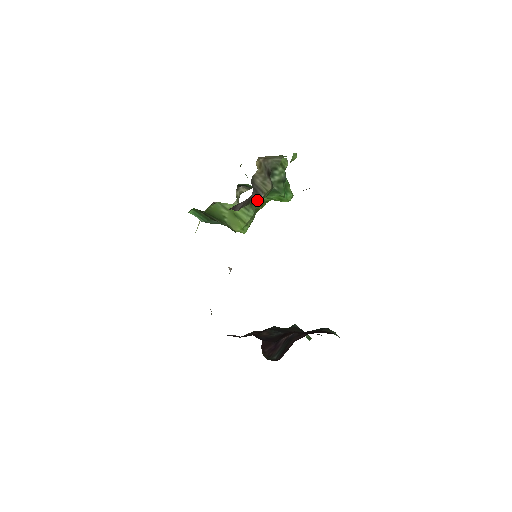
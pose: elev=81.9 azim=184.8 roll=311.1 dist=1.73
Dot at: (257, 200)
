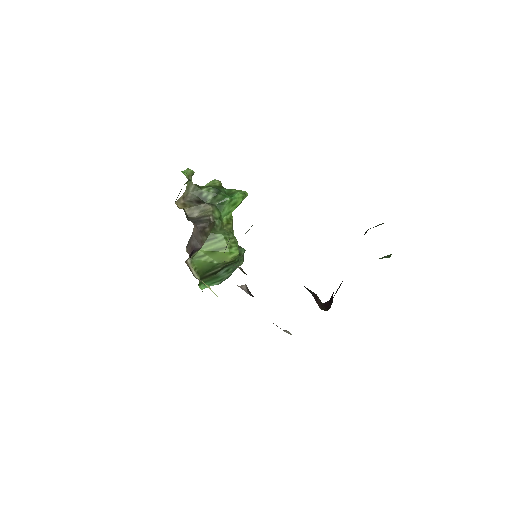
Dot at: (211, 225)
